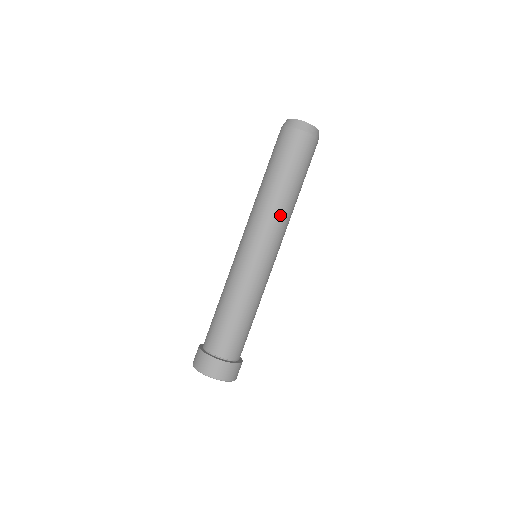
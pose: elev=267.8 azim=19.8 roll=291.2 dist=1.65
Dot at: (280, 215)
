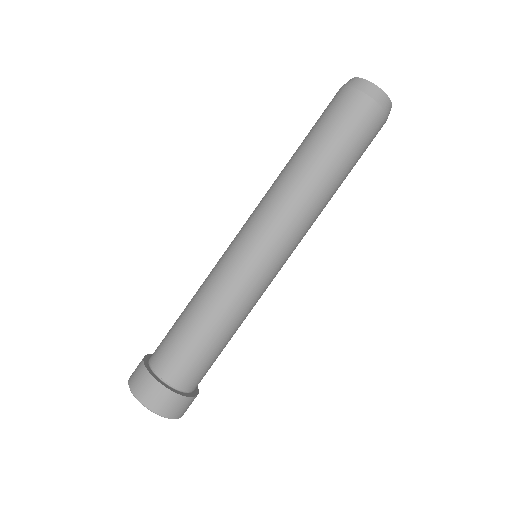
Dot at: (305, 208)
